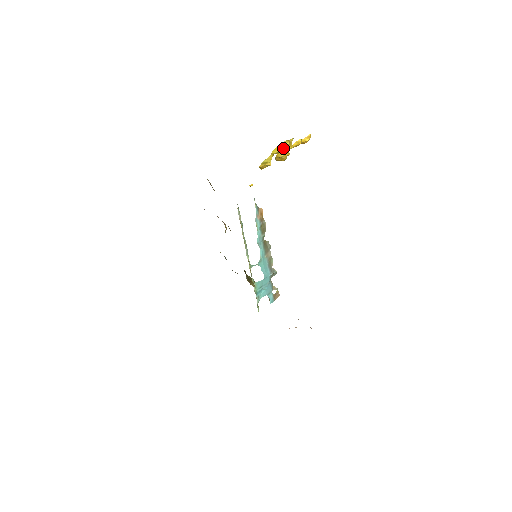
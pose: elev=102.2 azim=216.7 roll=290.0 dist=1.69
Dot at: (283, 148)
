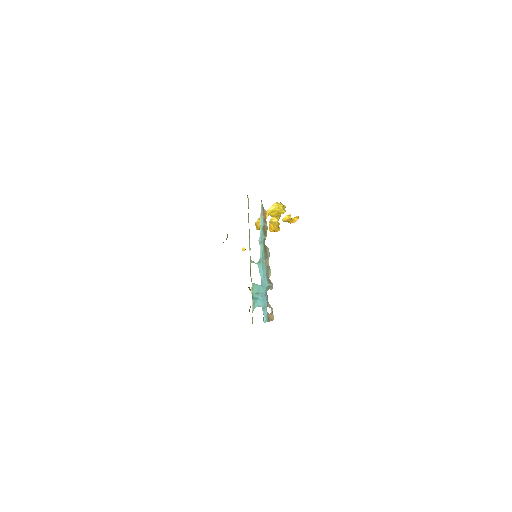
Dot at: (278, 207)
